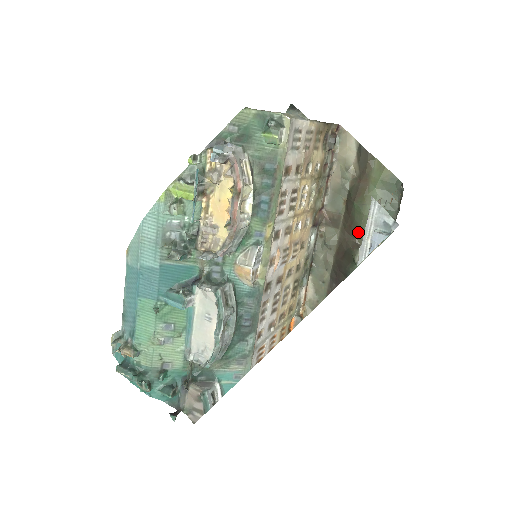
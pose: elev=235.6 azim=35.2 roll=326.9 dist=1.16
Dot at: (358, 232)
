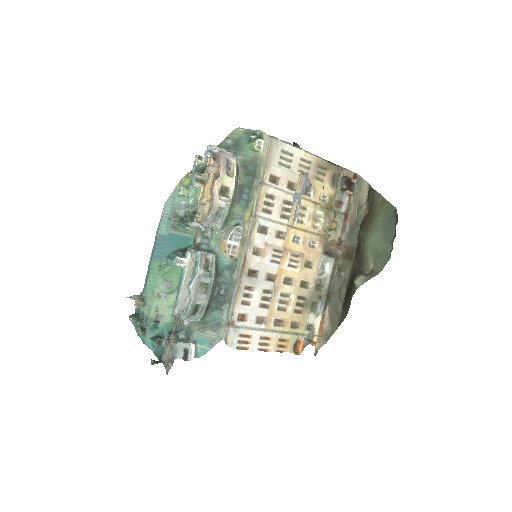
Dot at: (364, 260)
